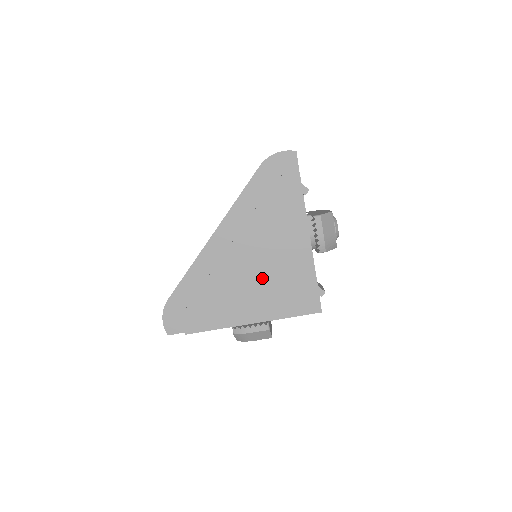
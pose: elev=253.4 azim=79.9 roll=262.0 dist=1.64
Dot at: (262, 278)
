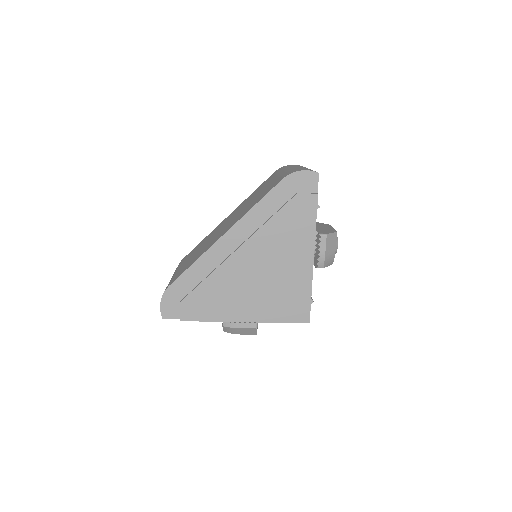
Dot at: (262, 283)
